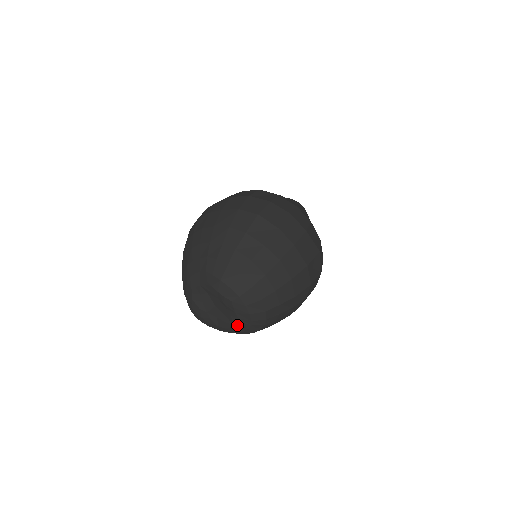
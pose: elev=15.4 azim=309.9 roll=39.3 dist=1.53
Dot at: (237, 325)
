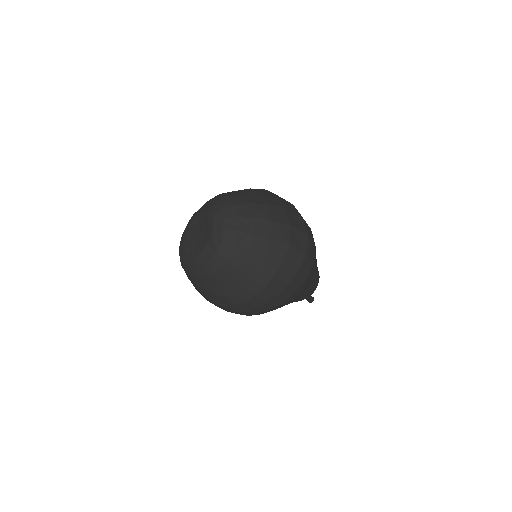
Dot at: (209, 245)
